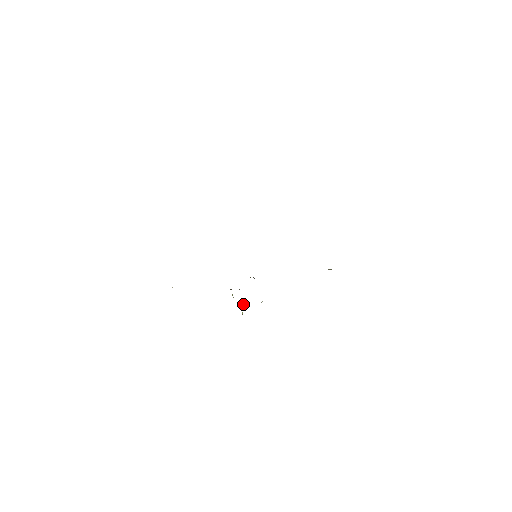
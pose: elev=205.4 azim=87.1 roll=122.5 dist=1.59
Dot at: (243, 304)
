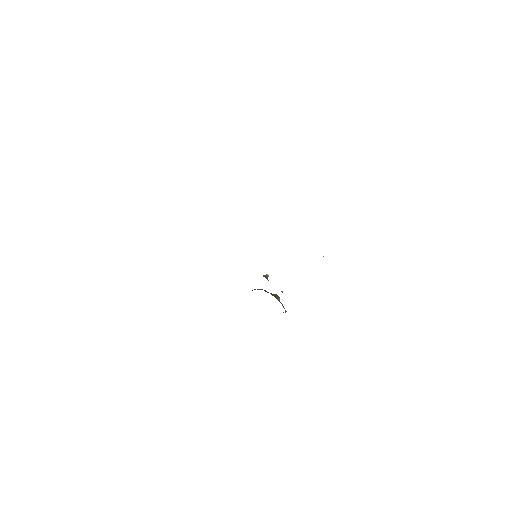
Dot at: occluded
